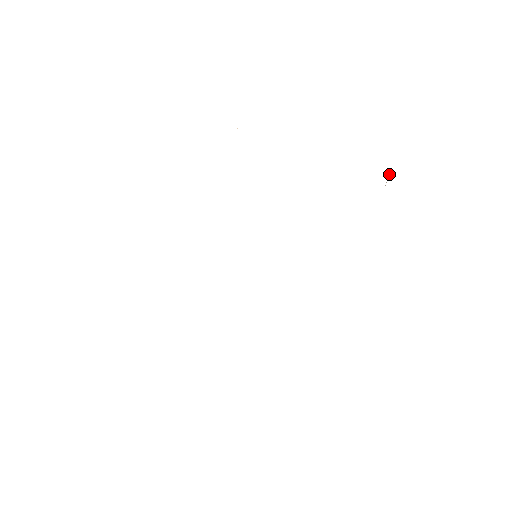
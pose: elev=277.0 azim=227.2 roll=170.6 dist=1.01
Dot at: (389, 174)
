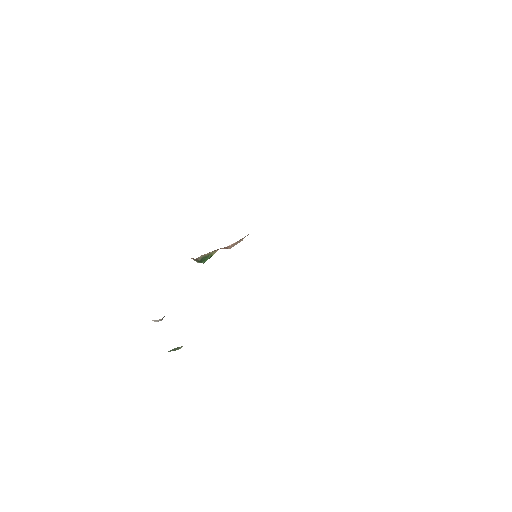
Dot at: occluded
